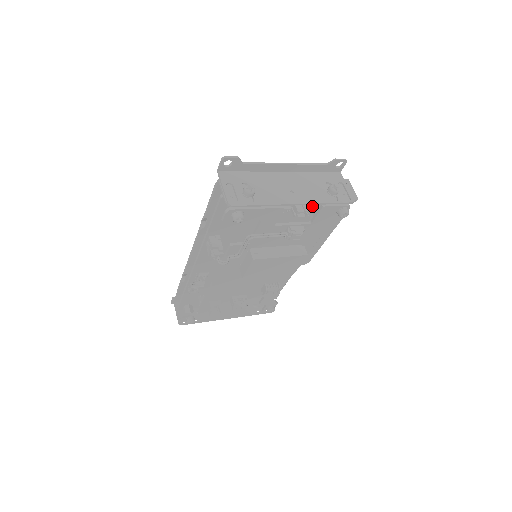
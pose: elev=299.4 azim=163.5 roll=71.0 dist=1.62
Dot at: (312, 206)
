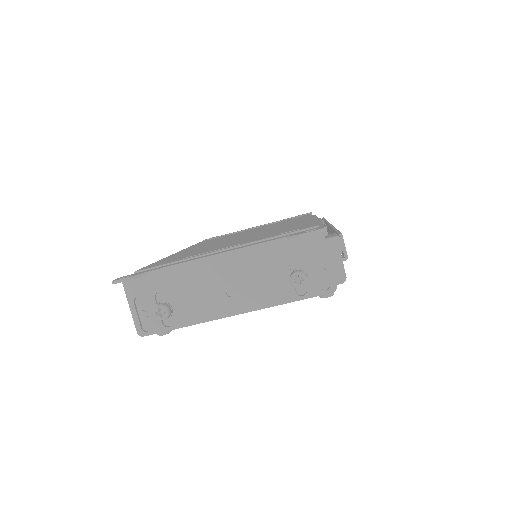
Dot at: occluded
